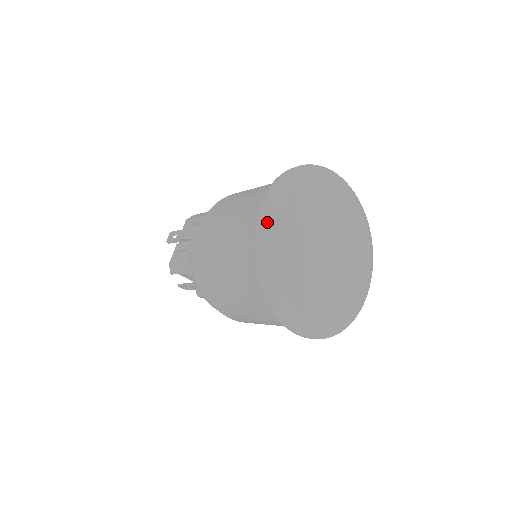
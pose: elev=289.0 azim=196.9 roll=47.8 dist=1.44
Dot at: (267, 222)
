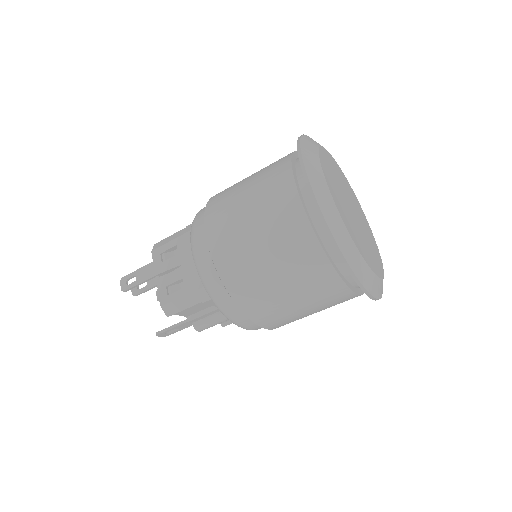
Dot at: (321, 192)
